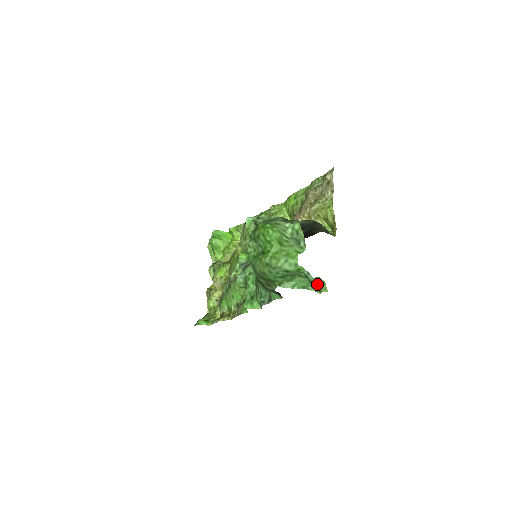
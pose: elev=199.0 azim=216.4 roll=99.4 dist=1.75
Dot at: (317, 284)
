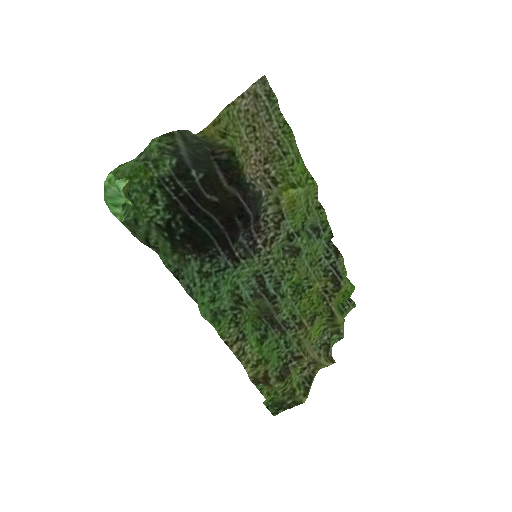
Dot at: occluded
